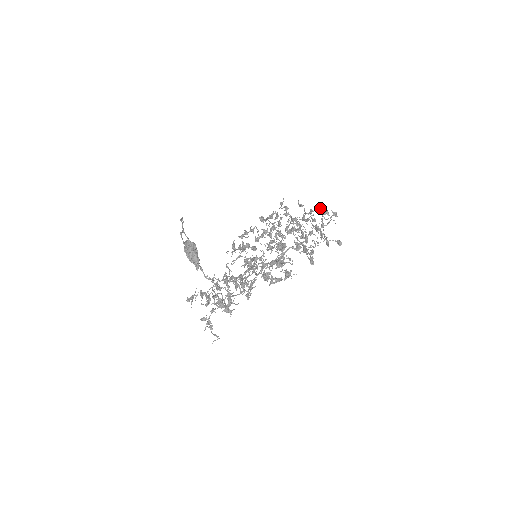
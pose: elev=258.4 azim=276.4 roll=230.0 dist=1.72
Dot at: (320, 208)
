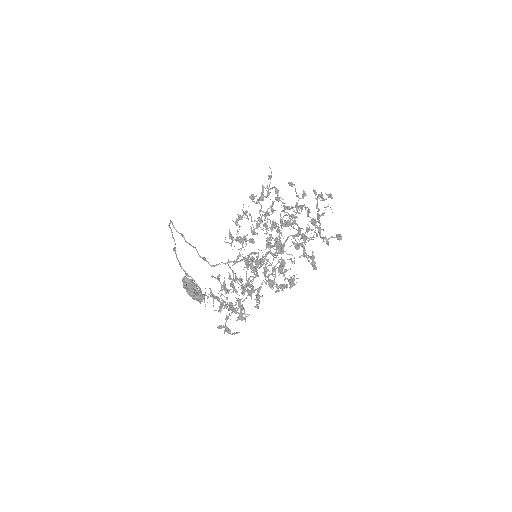
Dot at: (313, 189)
